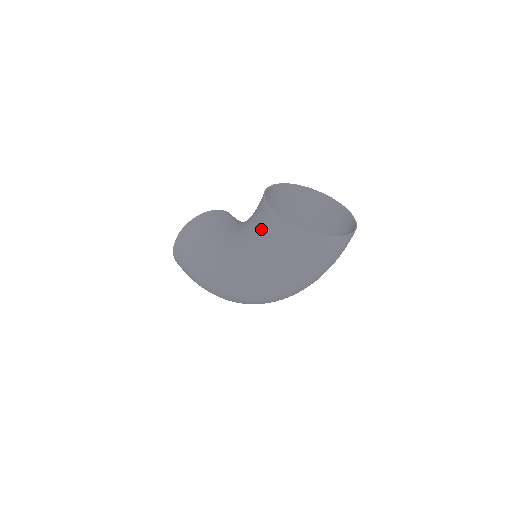
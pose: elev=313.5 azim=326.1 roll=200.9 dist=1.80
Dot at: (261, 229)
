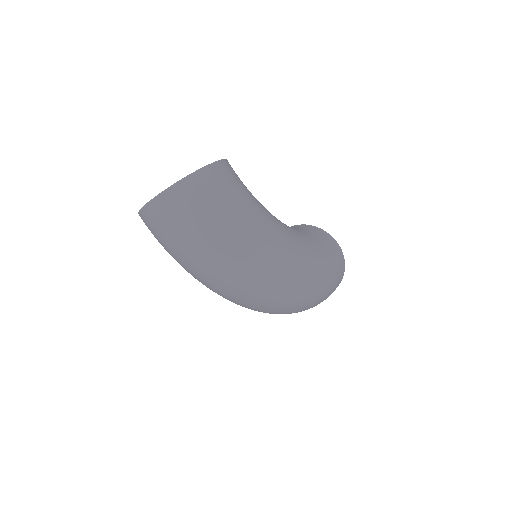
Dot at: occluded
